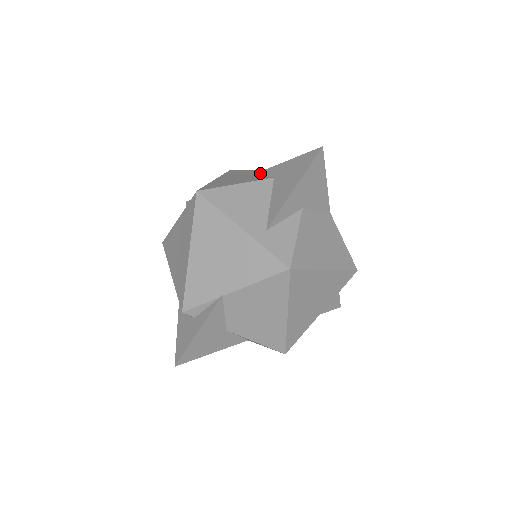
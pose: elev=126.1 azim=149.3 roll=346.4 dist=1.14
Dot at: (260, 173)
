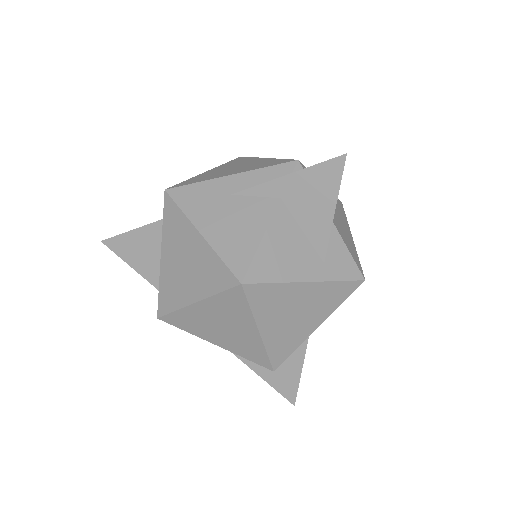
Dot at: (245, 193)
